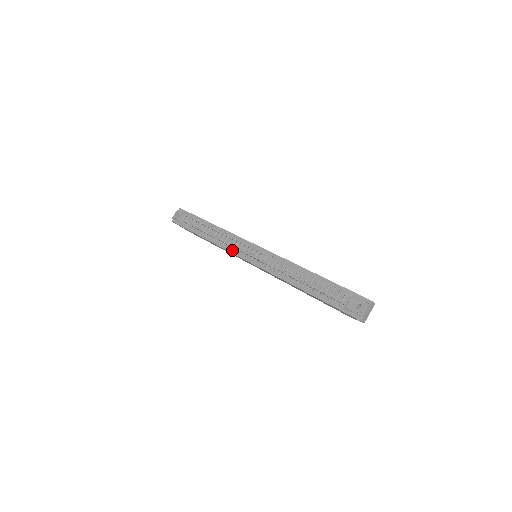
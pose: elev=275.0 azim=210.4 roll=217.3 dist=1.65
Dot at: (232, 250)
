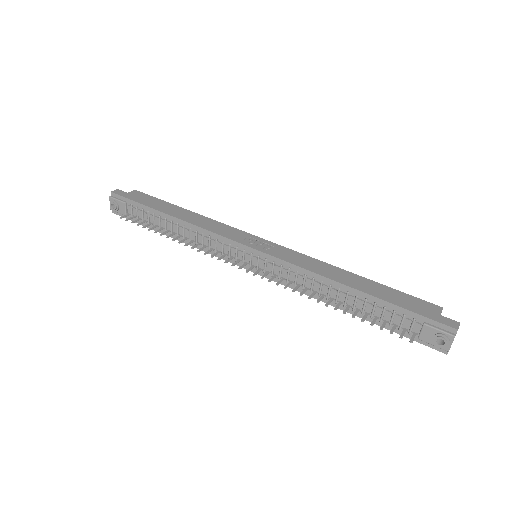
Dot at: (219, 255)
